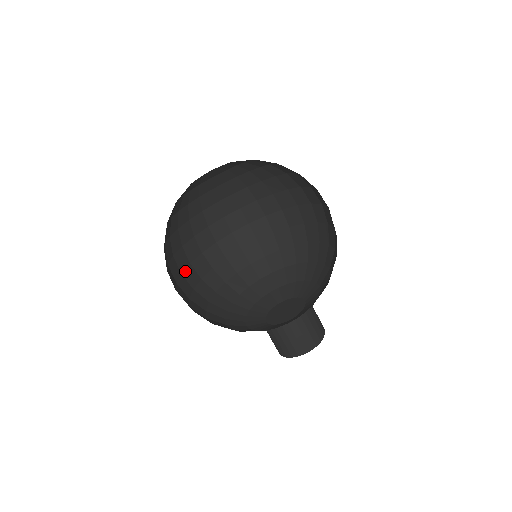
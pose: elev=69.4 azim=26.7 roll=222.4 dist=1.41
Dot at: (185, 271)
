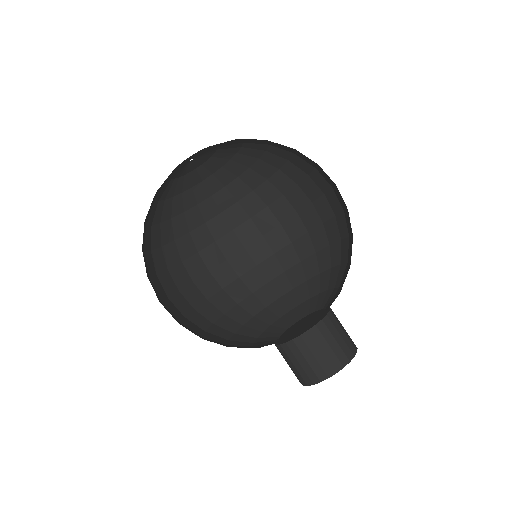
Dot at: (165, 302)
